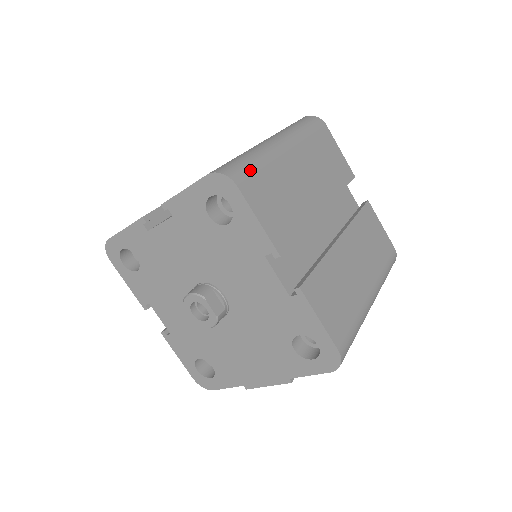
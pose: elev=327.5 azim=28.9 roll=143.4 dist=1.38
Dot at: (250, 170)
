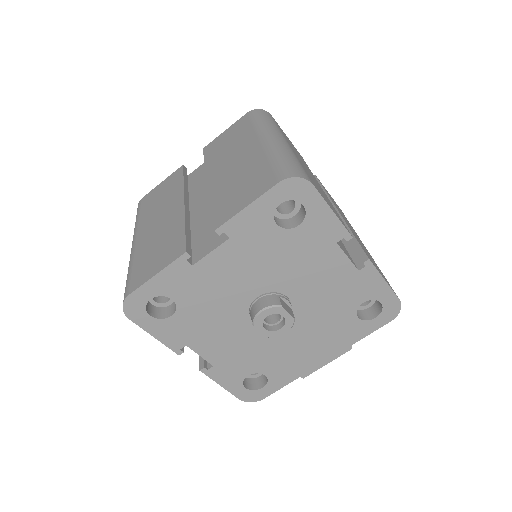
Dot at: (302, 168)
